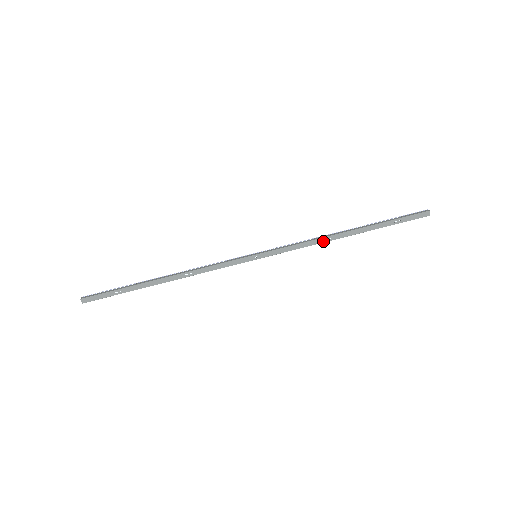
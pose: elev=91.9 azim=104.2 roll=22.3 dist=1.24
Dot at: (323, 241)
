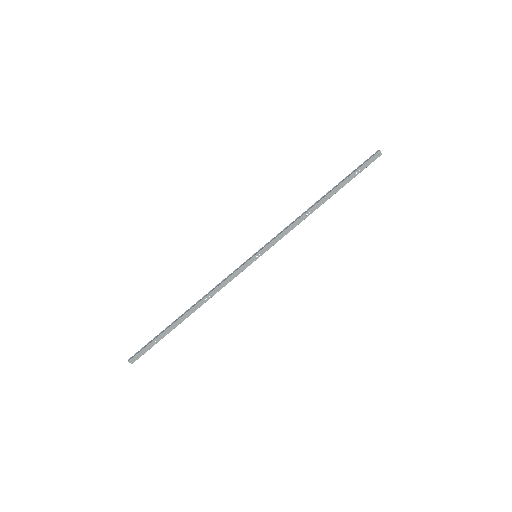
Dot at: (305, 217)
